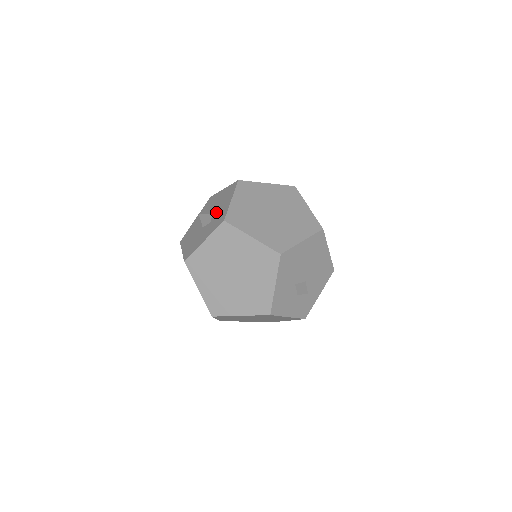
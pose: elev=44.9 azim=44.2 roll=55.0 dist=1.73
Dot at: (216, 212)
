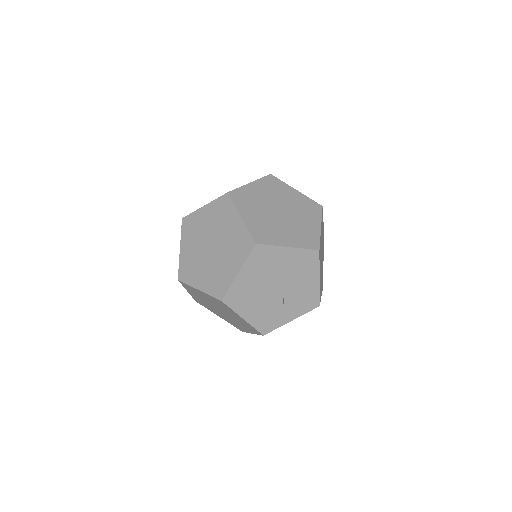
Dot at: occluded
